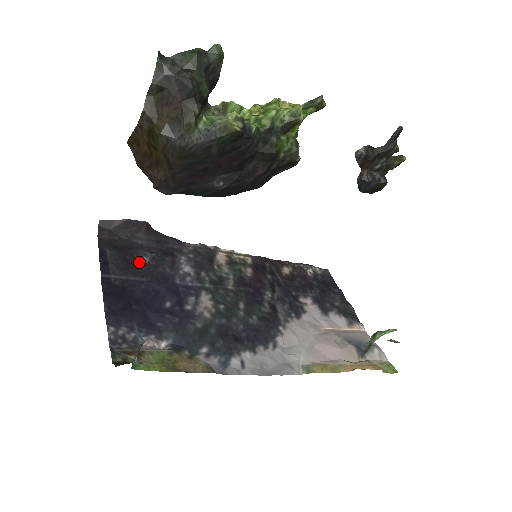
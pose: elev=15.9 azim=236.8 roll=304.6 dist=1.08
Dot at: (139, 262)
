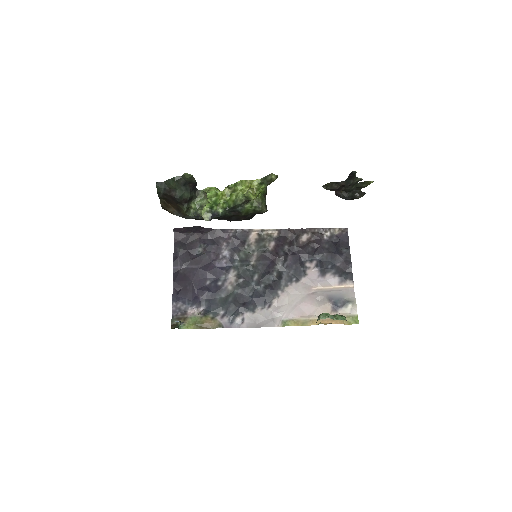
Dot at: (196, 253)
